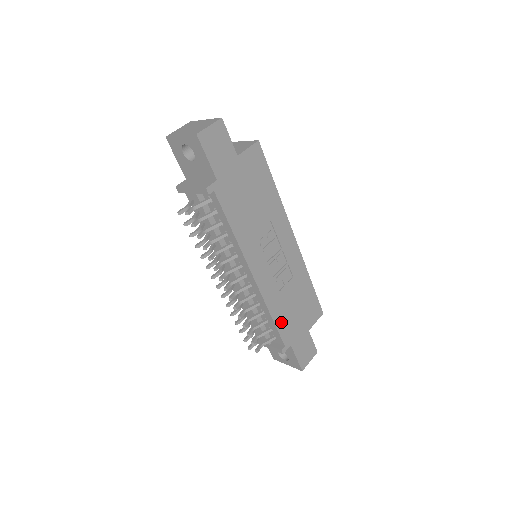
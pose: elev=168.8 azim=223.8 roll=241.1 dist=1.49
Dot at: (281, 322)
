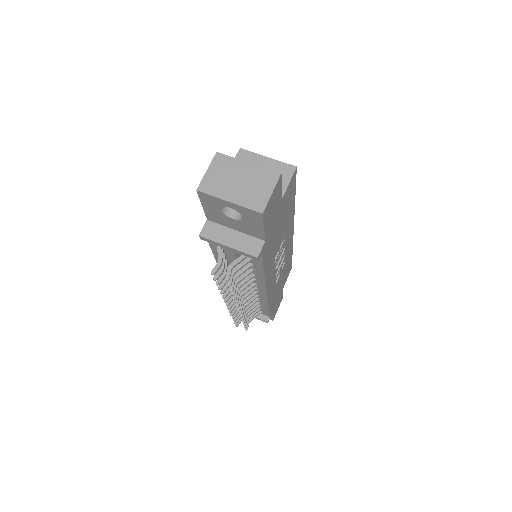
Dot at: (272, 303)
